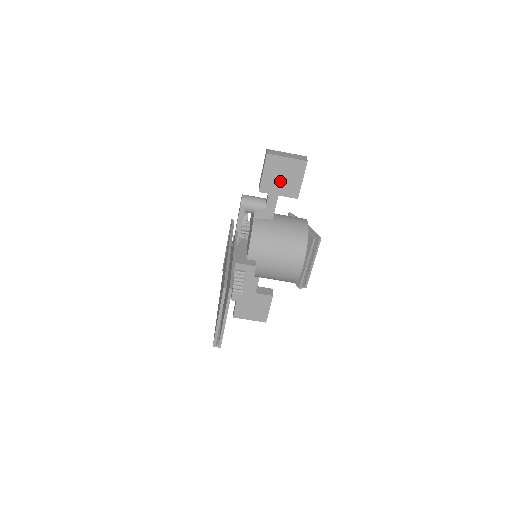
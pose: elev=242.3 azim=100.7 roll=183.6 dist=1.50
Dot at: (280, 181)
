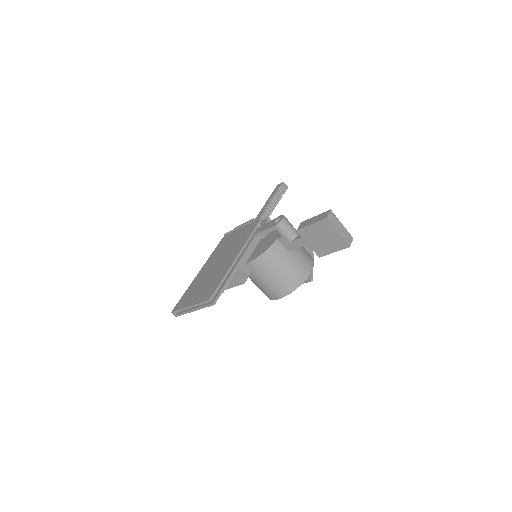
Dot at: (318, 239)
